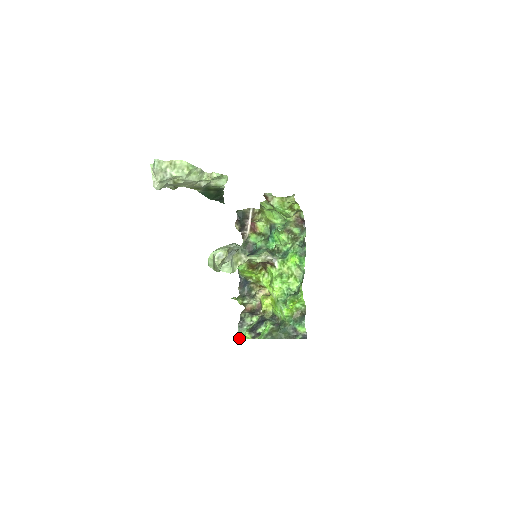
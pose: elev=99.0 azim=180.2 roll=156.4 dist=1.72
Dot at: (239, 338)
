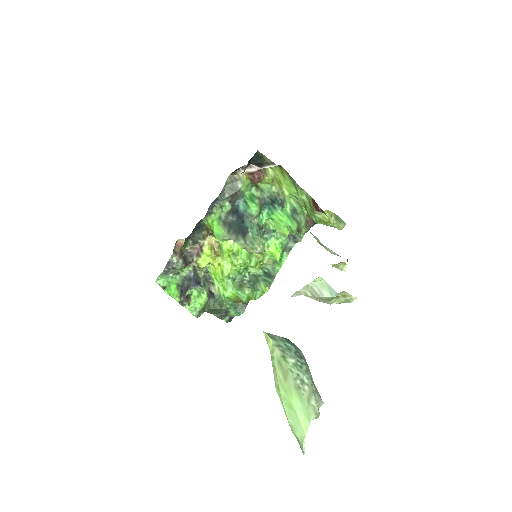
Dot at: (158, 284)
